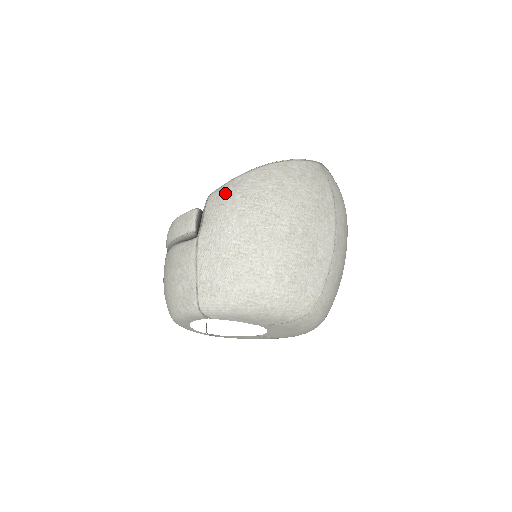
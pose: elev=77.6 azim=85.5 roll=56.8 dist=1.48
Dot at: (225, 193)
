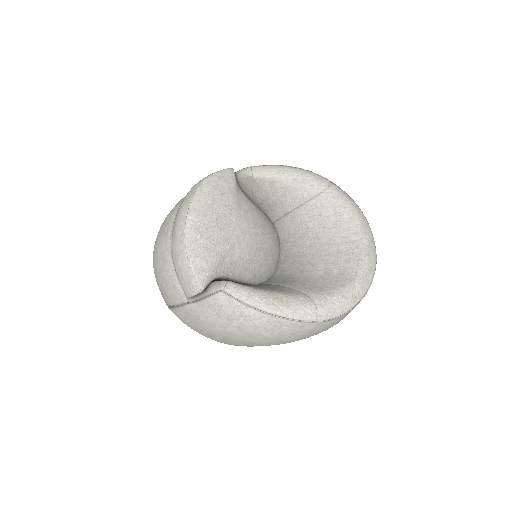
Dot at: (229, 313)
